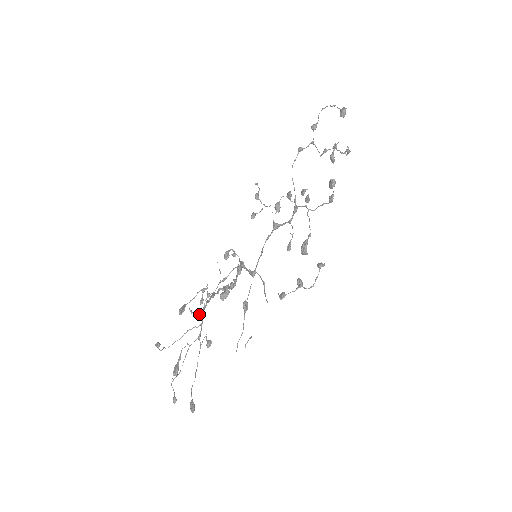
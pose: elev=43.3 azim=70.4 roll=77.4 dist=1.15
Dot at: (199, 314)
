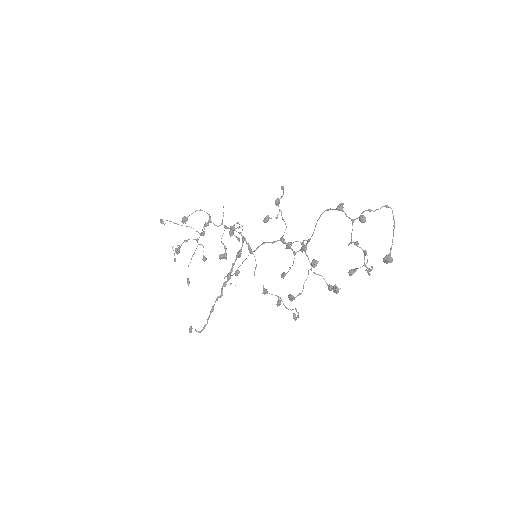
Dot at: occluded
